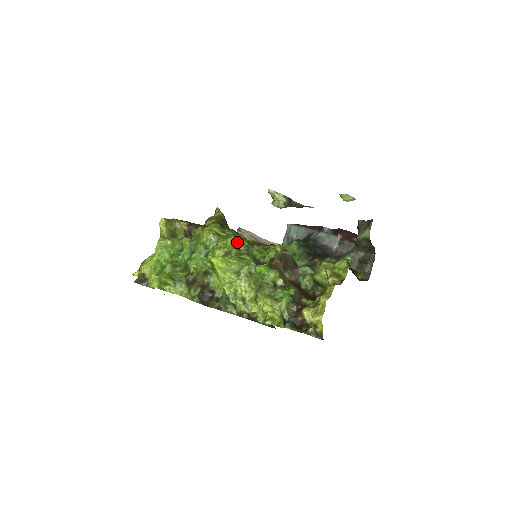
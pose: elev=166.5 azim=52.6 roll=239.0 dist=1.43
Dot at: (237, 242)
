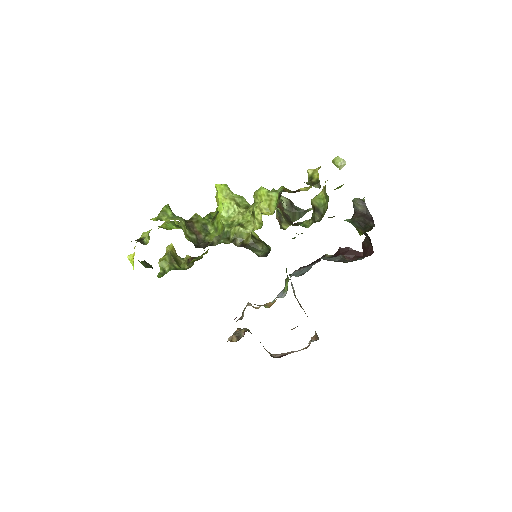
Dot at: occluded
